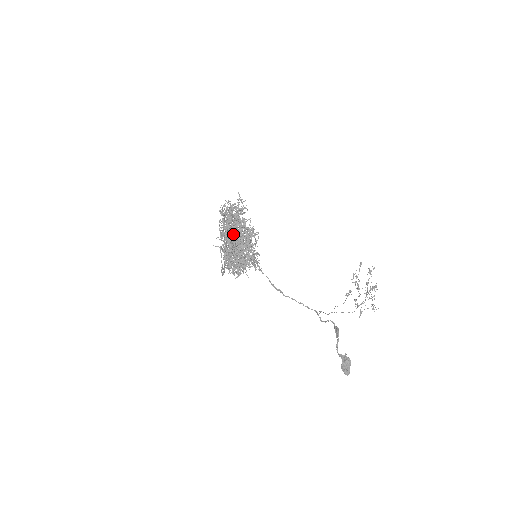
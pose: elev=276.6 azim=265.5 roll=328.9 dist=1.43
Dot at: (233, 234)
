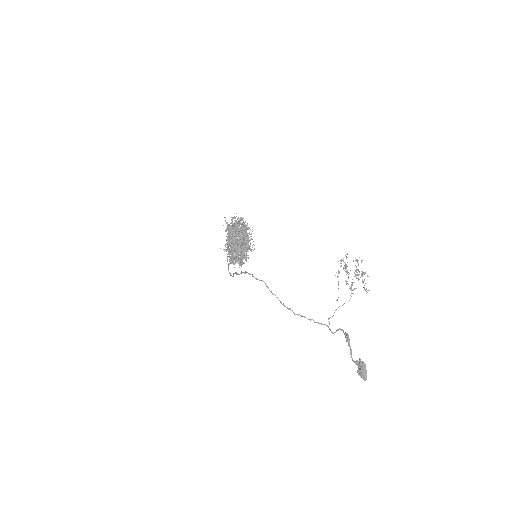
Dot at: occluded
